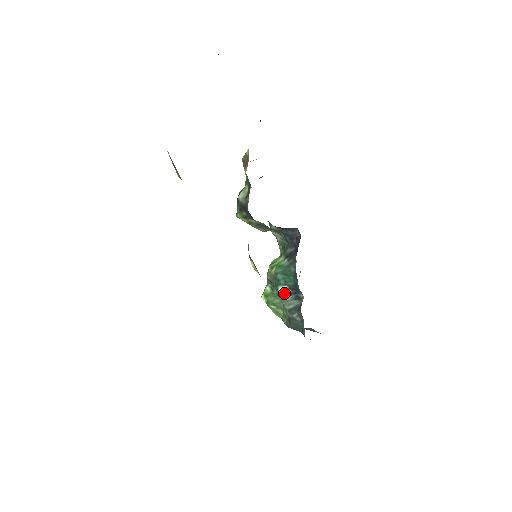
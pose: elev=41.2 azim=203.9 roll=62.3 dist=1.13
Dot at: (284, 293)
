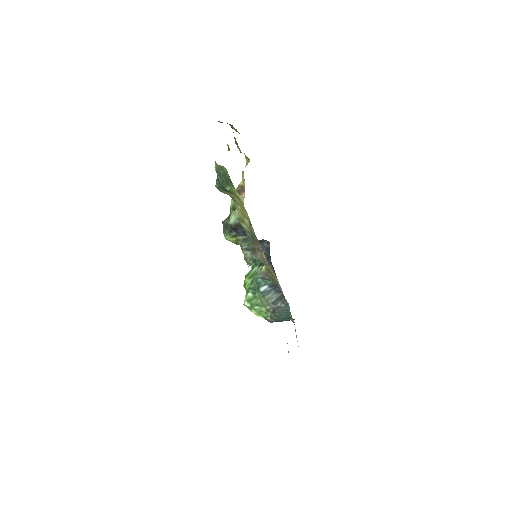
Dot at: (265, 292)
